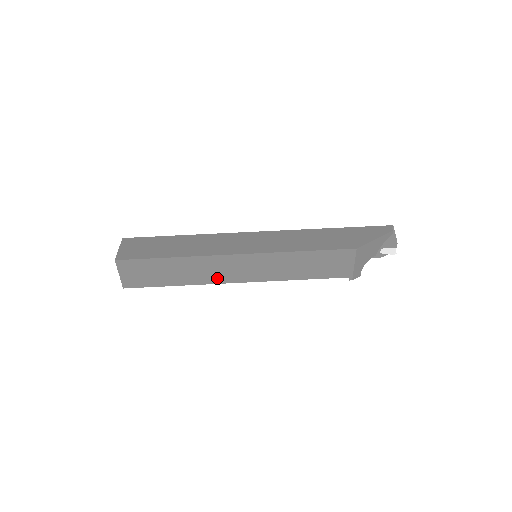
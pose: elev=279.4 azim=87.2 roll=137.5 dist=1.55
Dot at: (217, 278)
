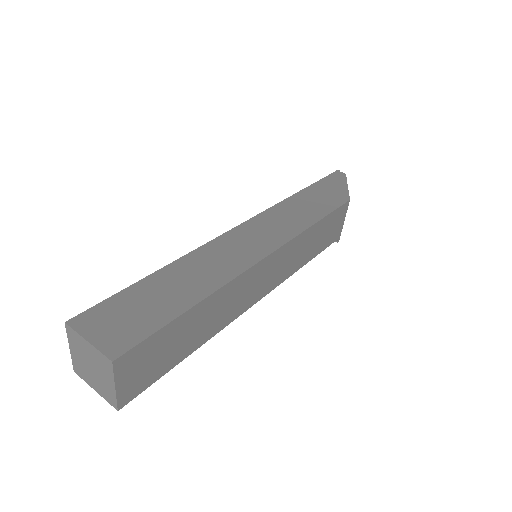
Dot at: (240, 307)
